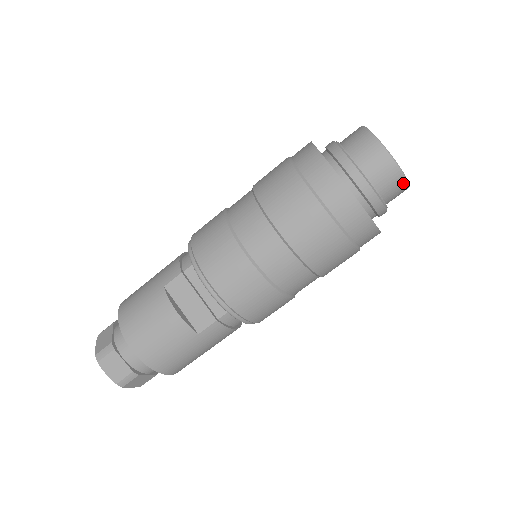
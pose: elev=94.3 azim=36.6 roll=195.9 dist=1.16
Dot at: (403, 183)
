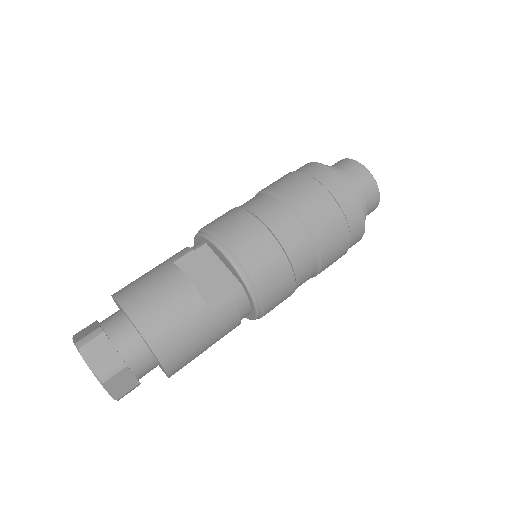
Dot at: (377, 193)
